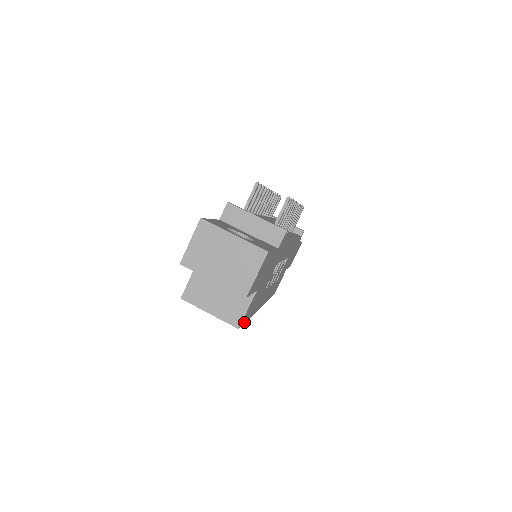
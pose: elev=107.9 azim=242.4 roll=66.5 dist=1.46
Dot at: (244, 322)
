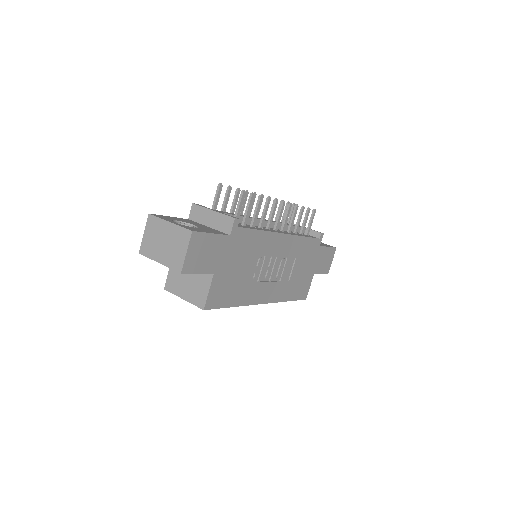
Dot at: (218, 307)
